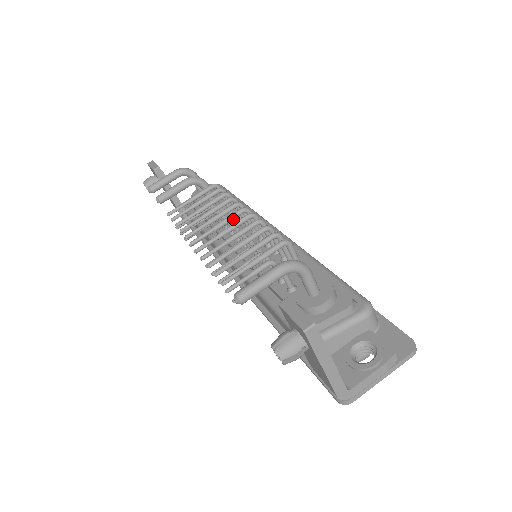
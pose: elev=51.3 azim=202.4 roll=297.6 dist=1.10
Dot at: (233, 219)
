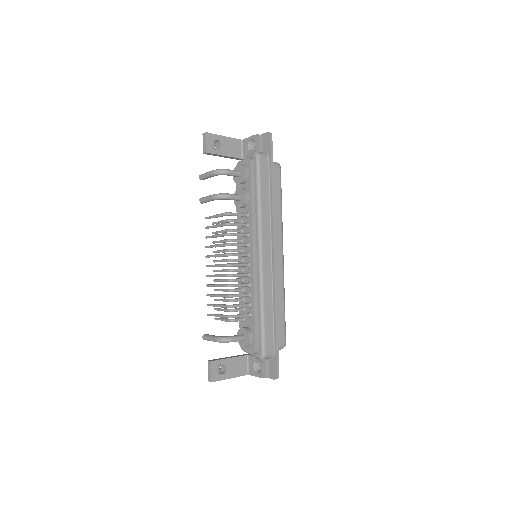
Dot at: (223, 266)
